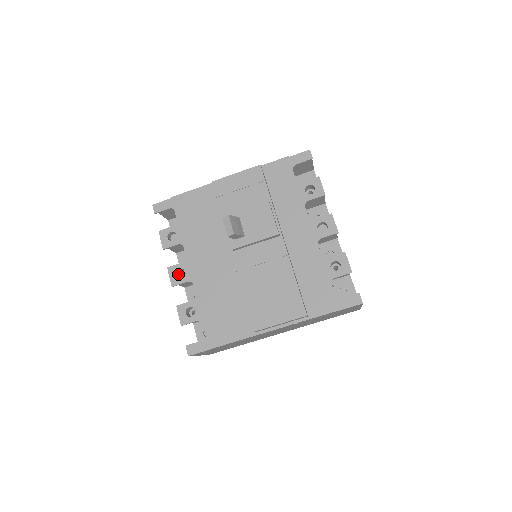
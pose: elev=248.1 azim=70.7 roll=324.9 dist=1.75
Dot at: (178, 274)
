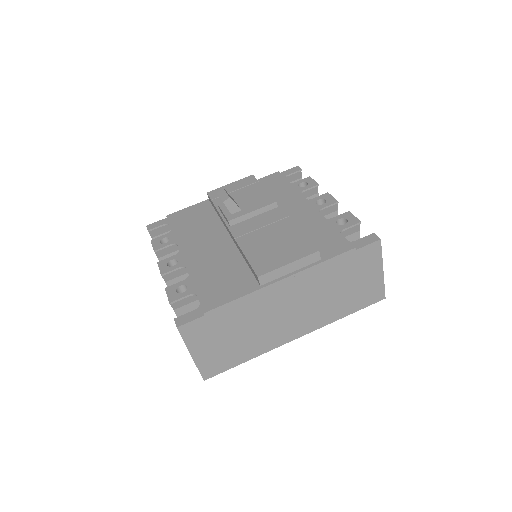
Dot at: occluded
